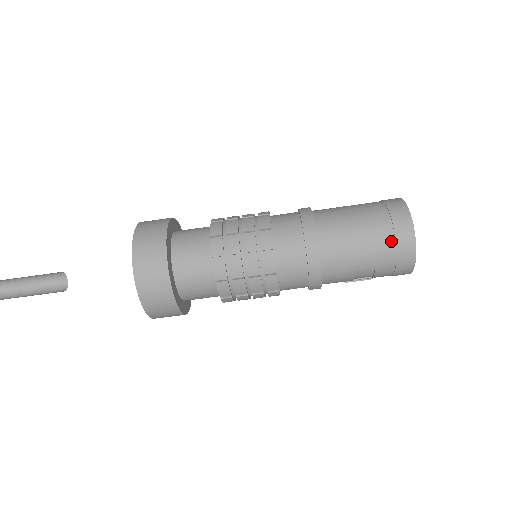
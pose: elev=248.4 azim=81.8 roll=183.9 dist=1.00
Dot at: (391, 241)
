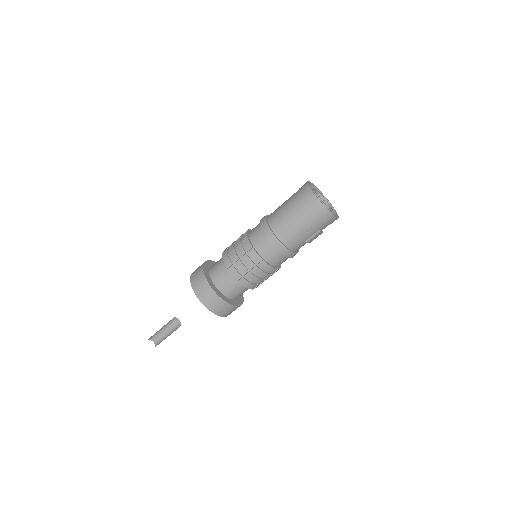
Dot at: (301, 199)
